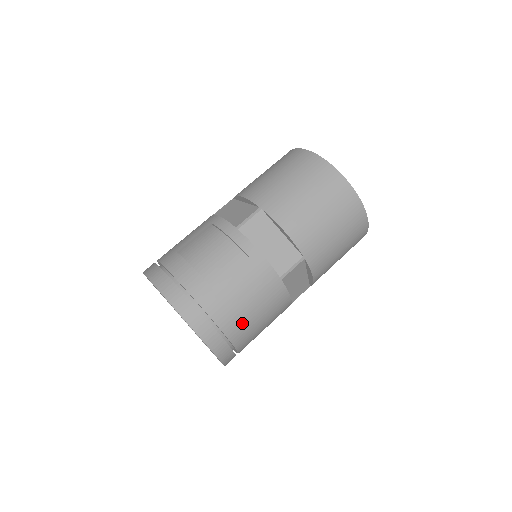
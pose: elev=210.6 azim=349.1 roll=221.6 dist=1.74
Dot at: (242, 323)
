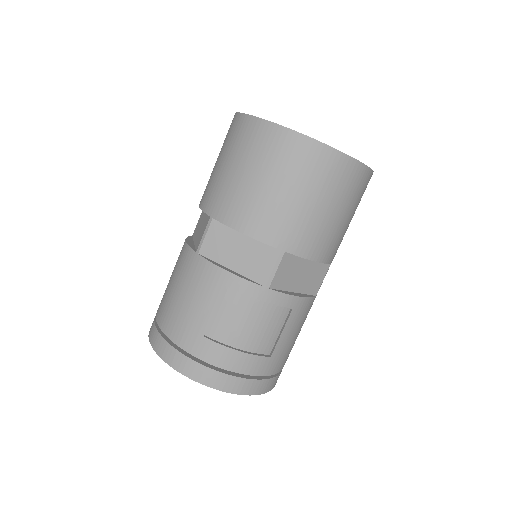
Dot at: occluded
